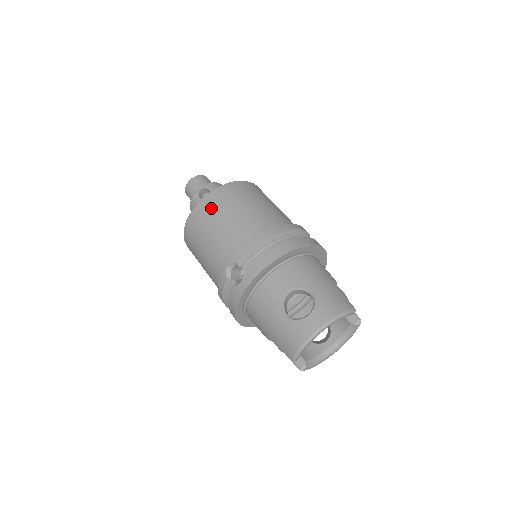
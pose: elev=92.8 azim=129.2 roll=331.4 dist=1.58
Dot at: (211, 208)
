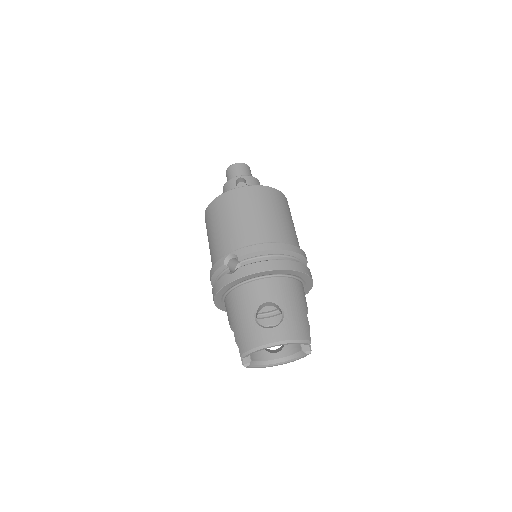
Dot at: (240, 200)
